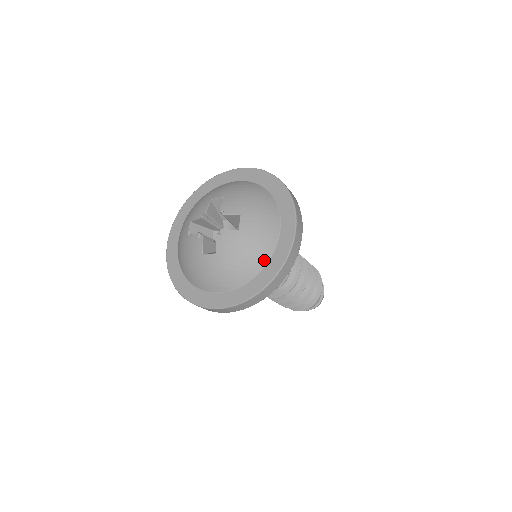
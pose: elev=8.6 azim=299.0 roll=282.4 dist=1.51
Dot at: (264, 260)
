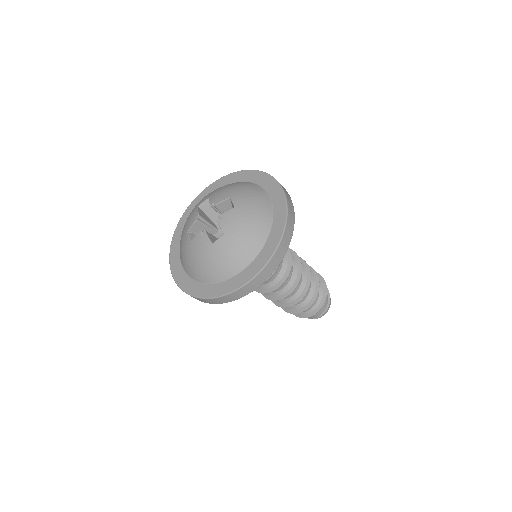
Dot at: (268, 221)
